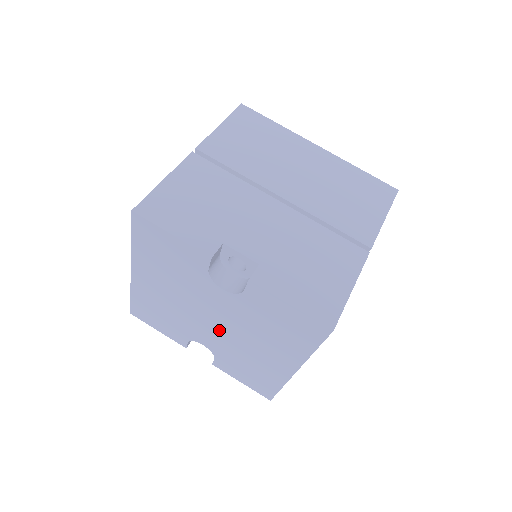
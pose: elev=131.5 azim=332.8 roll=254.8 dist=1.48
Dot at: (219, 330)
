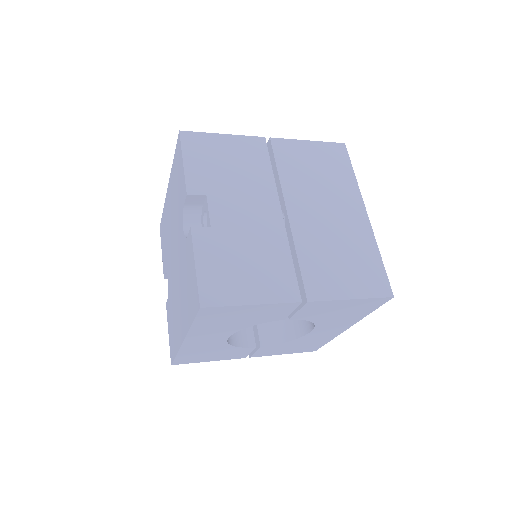
Dot at: occluded
